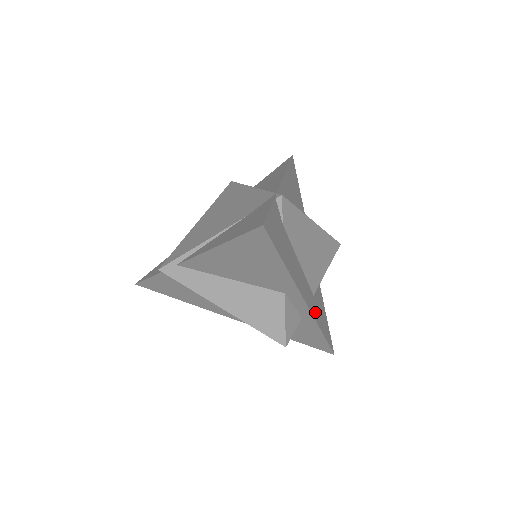
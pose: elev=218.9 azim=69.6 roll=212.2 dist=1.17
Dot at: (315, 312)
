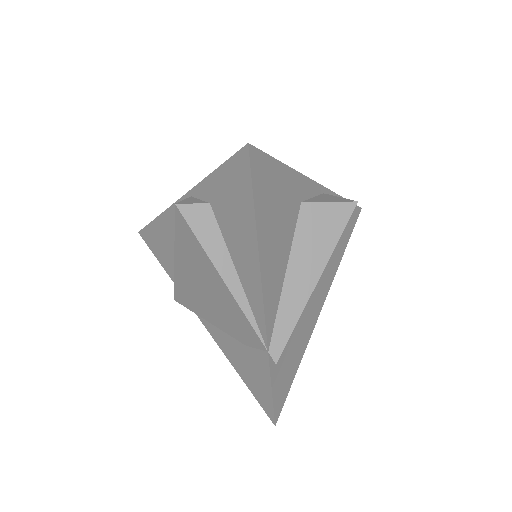
Dot at: (334, 267)
